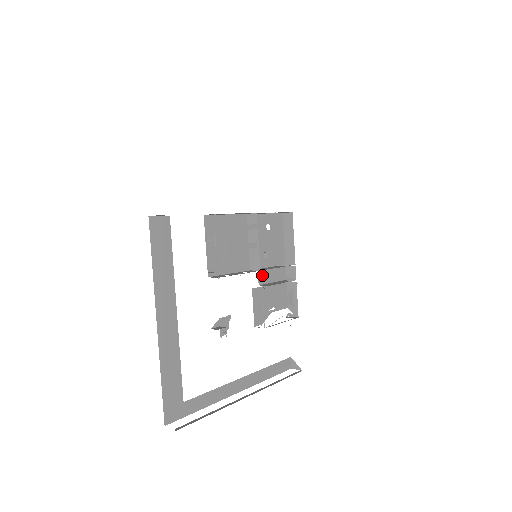
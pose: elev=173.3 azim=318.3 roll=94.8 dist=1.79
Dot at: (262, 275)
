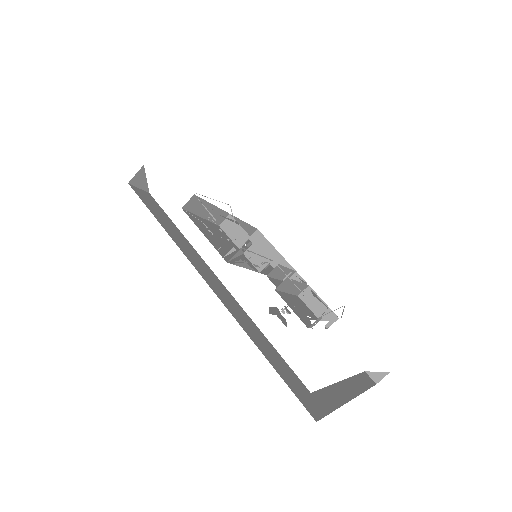
Dot at: (273, 282)
